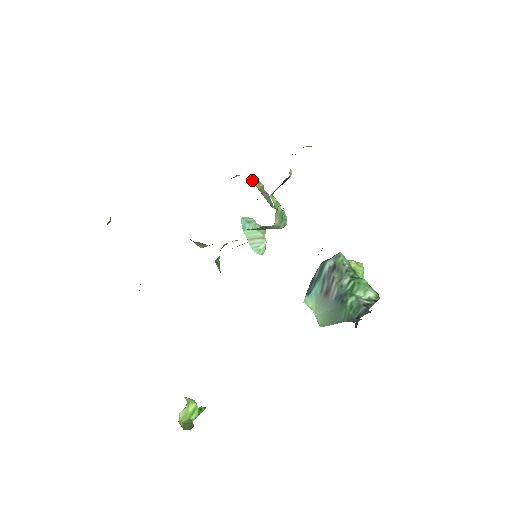
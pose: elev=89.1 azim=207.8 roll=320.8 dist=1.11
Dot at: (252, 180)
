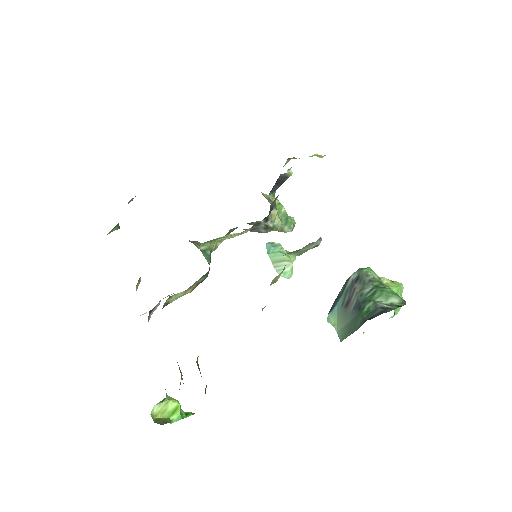
Dot at: occluded
